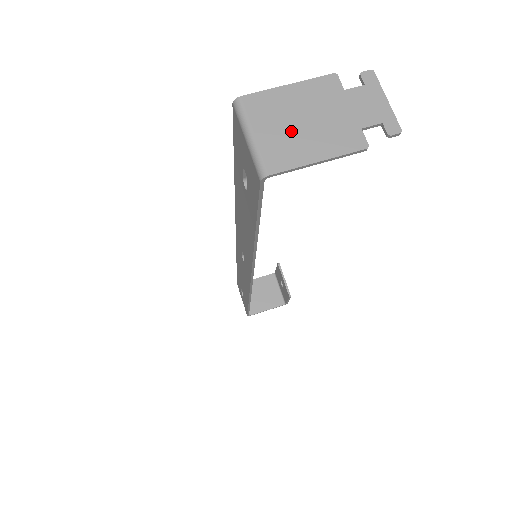
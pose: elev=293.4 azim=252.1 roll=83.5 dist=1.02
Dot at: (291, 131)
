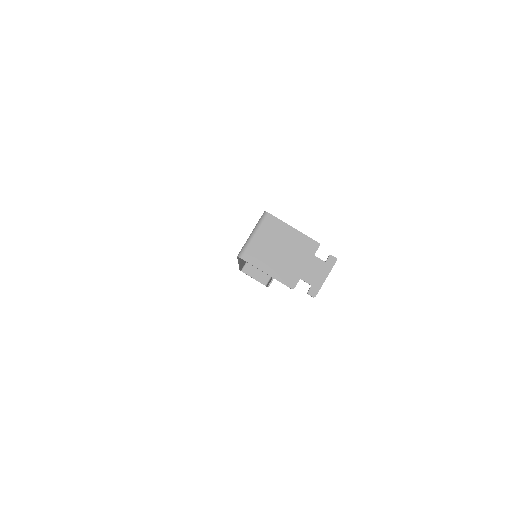
Dot at: (271, 250)
